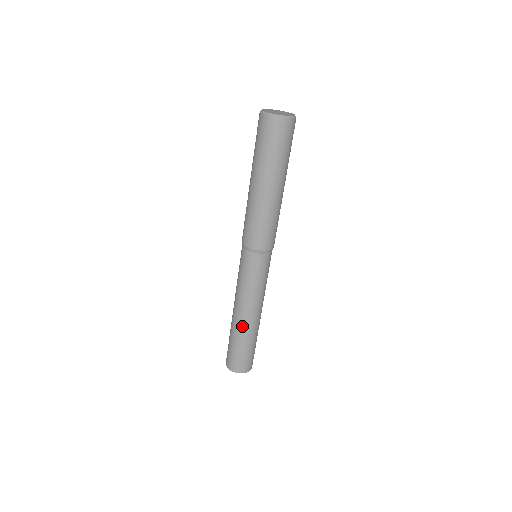
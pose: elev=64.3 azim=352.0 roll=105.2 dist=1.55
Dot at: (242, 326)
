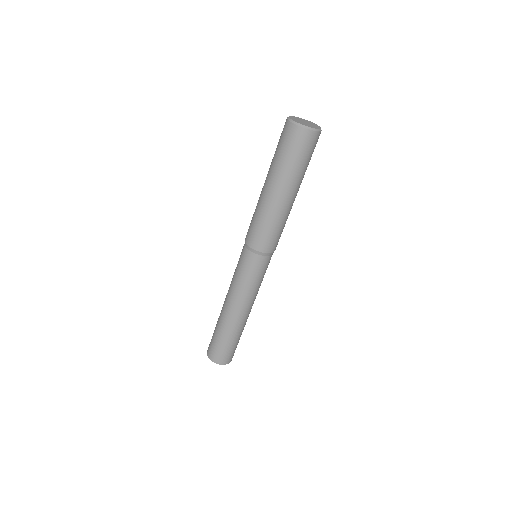
Dot at: (241, 323)
